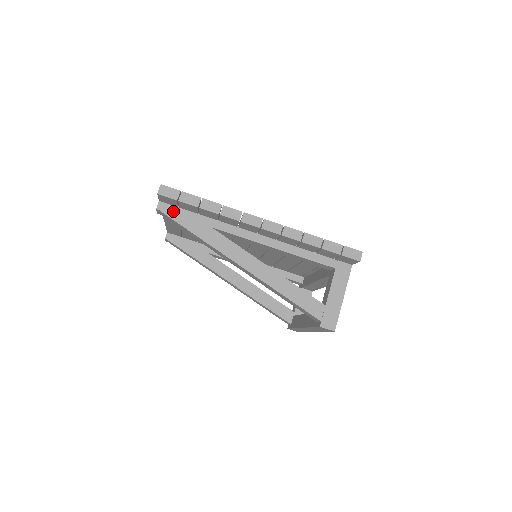
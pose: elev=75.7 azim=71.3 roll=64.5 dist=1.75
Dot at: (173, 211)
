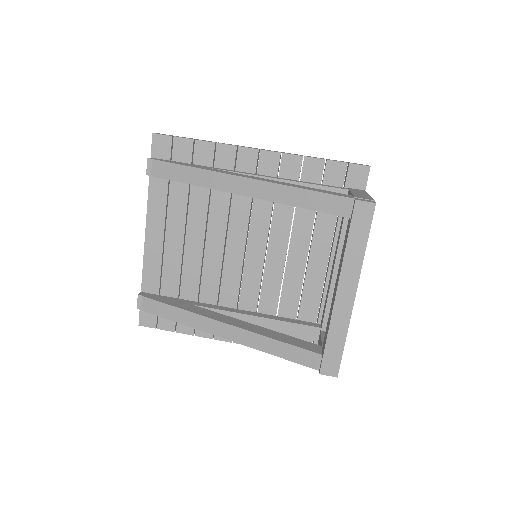
Dot at: (165, 160)
